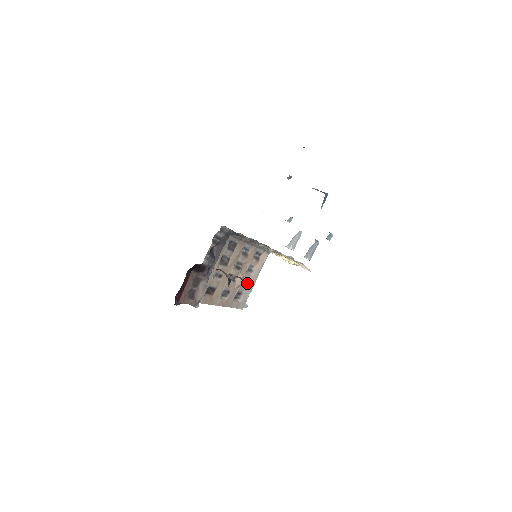
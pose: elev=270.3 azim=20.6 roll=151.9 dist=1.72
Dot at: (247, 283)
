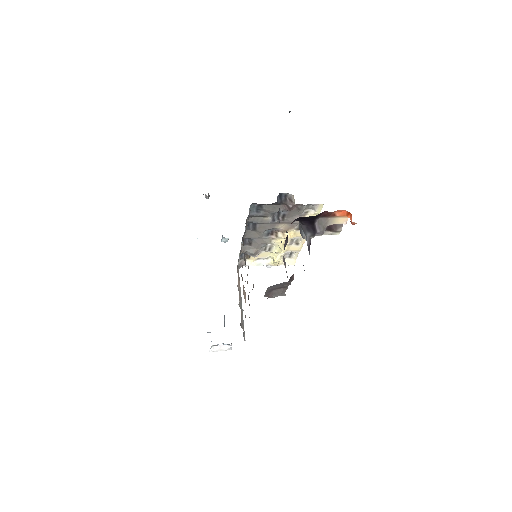
Dot at: (341, 230)
